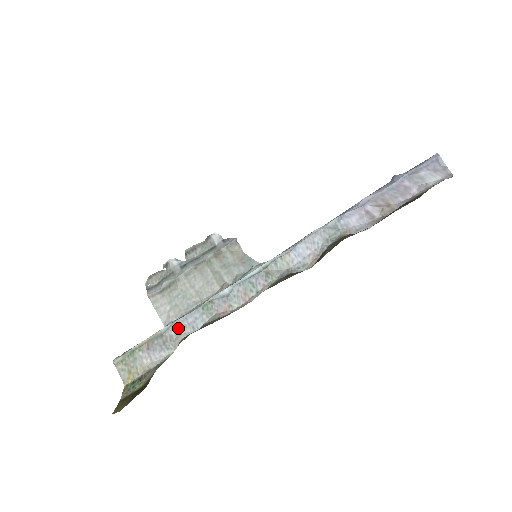
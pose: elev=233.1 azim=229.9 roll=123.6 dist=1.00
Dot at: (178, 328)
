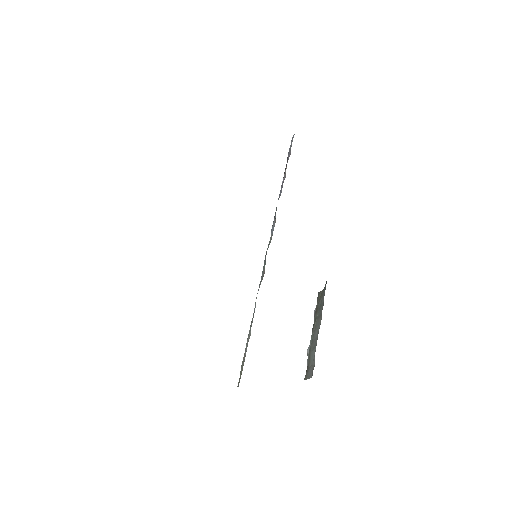
Dot at: occluded
